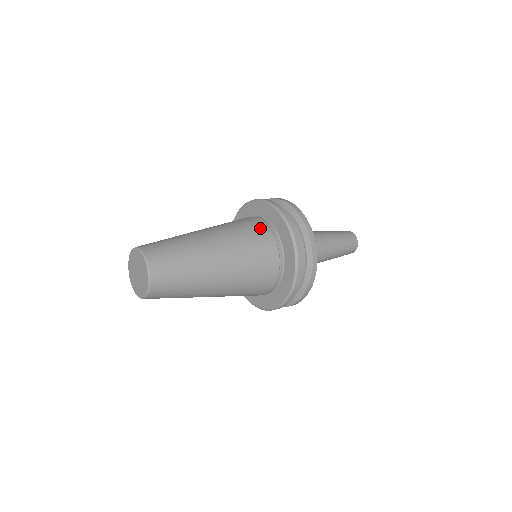
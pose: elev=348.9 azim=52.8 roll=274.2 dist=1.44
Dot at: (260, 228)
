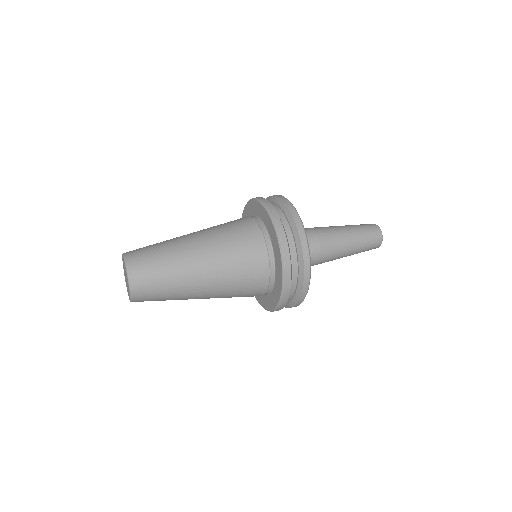
Dot at: (254, 239)
